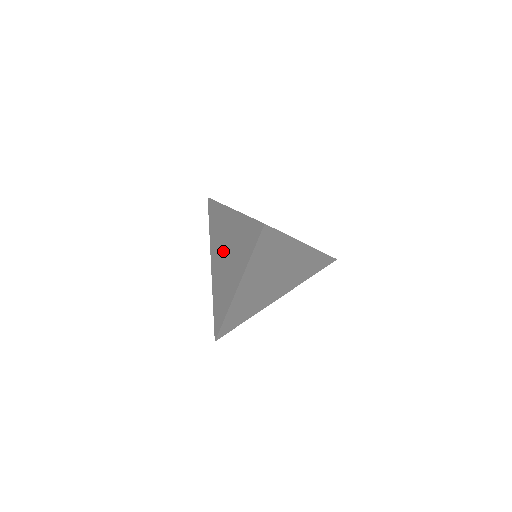
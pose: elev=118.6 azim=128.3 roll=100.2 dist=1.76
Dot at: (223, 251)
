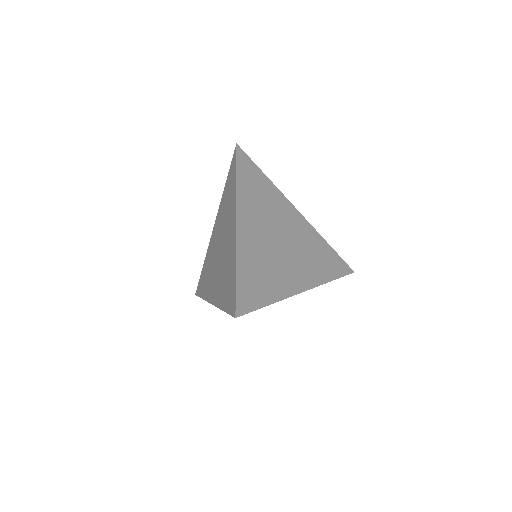
Dot at: (217, 256)
